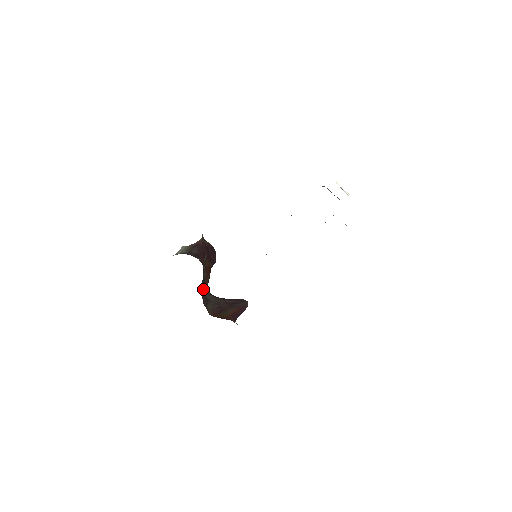
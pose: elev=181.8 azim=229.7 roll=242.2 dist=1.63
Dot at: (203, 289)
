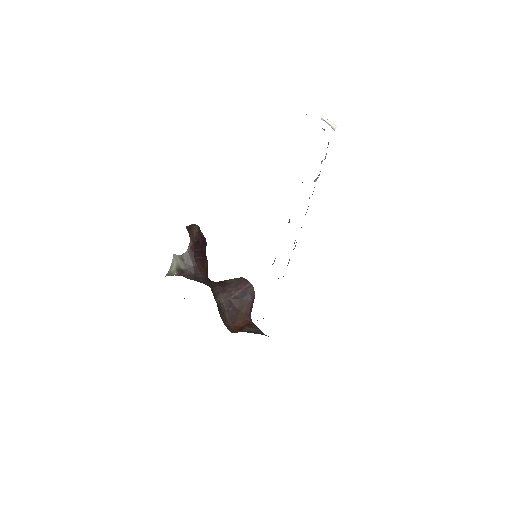
Dot at: (217, 306)
